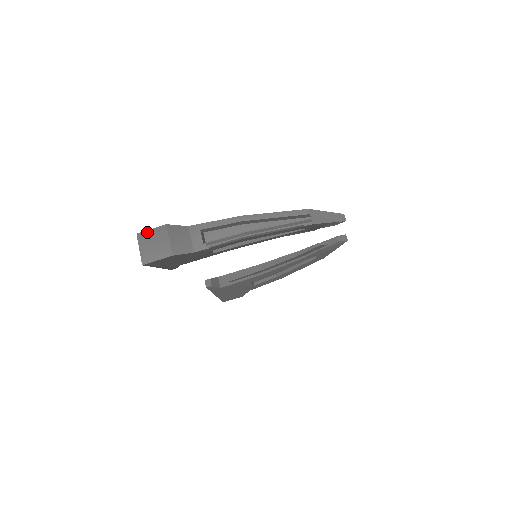
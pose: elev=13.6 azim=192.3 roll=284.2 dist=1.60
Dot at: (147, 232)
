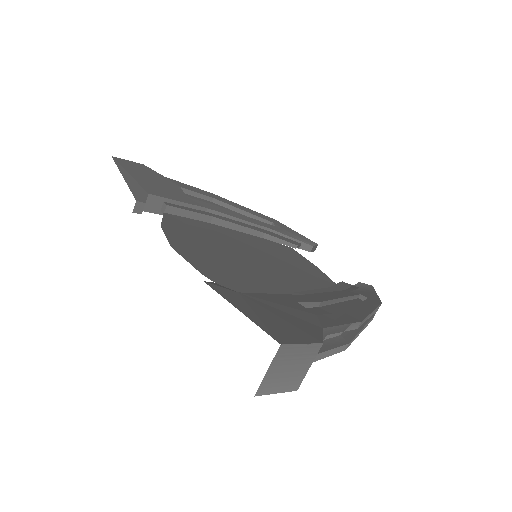
Dot at: (295, 347)
